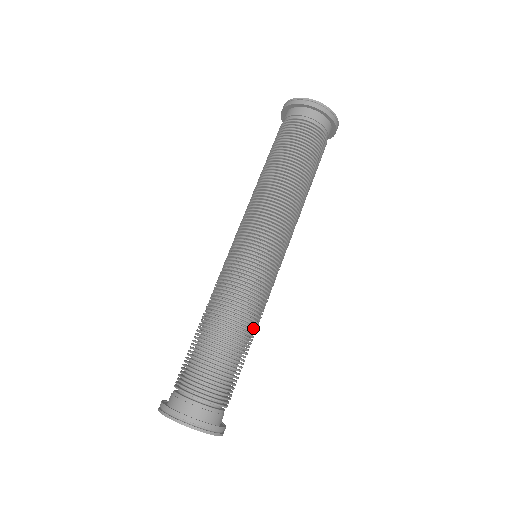
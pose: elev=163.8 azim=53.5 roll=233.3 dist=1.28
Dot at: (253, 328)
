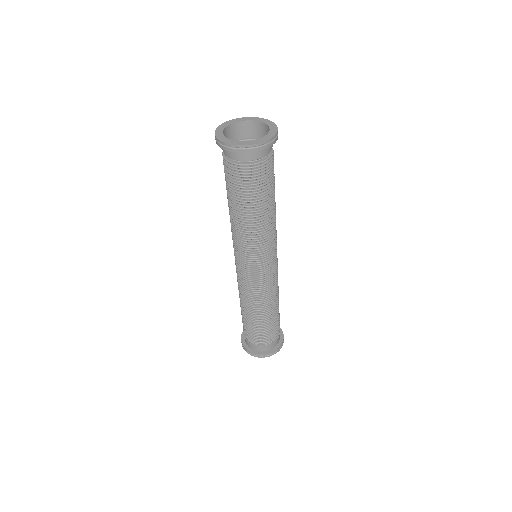
Dot at: (278, 296)
